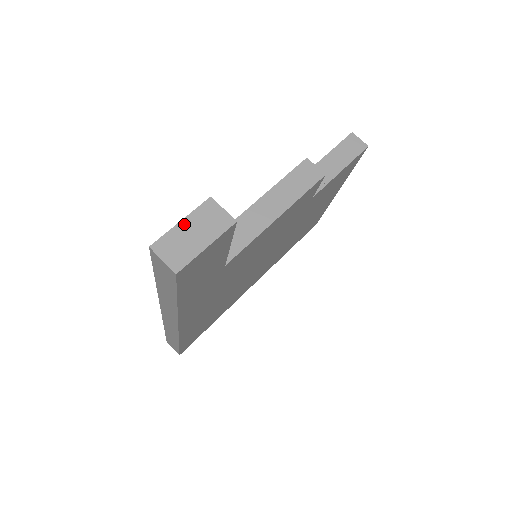
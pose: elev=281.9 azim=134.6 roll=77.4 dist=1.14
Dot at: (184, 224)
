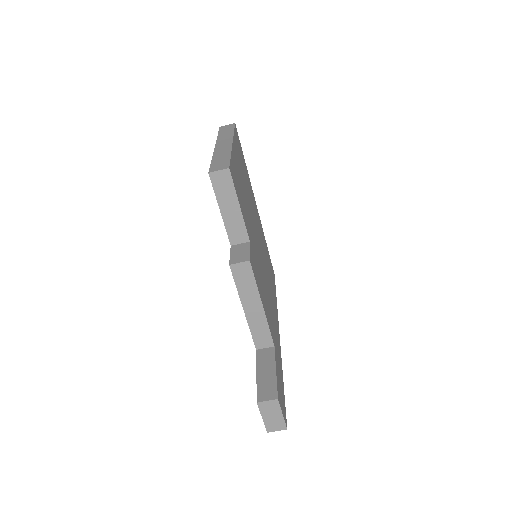
Dot at: (265, 418)
